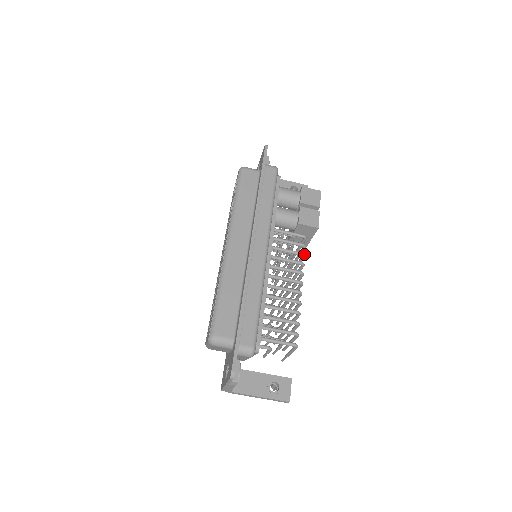
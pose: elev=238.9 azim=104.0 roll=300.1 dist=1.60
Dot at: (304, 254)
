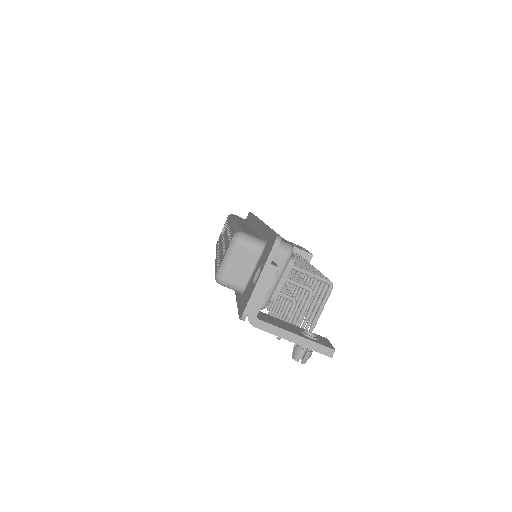
Dot at: occluded
